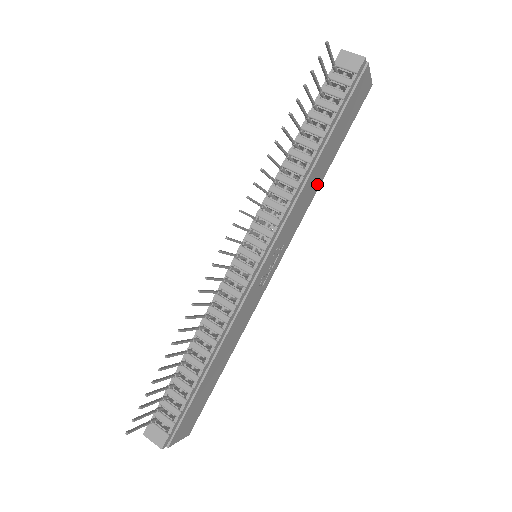
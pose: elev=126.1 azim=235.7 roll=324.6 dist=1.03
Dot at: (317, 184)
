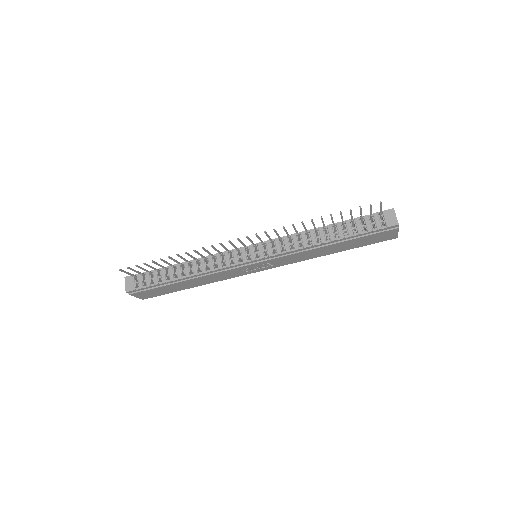
Dot at: (320, 254)
